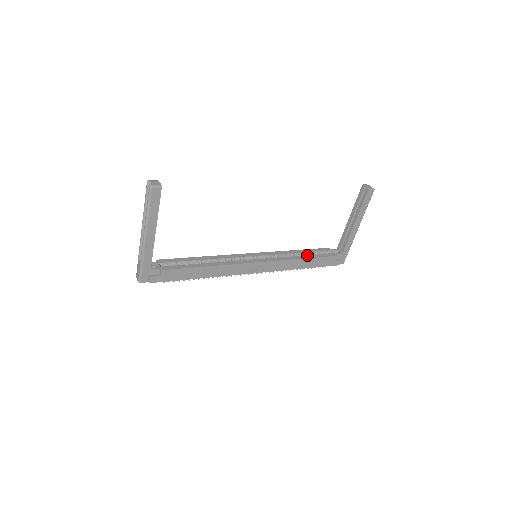
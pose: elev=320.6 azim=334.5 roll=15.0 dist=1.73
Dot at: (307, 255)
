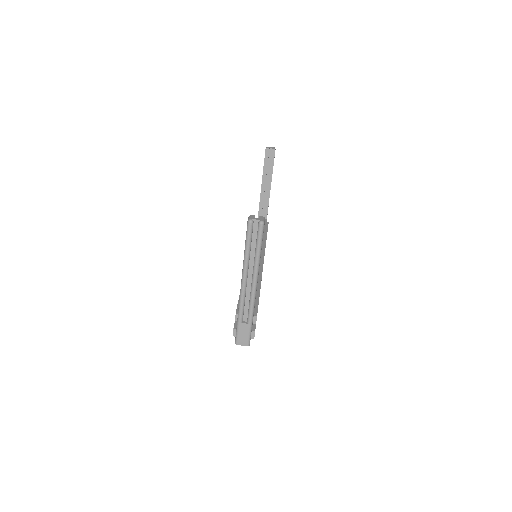
Dot at: occluded
